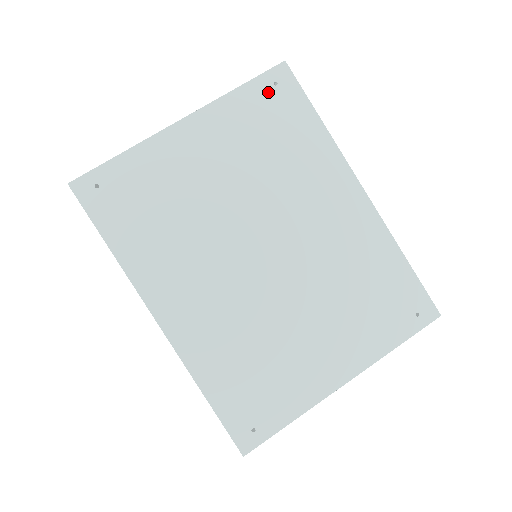
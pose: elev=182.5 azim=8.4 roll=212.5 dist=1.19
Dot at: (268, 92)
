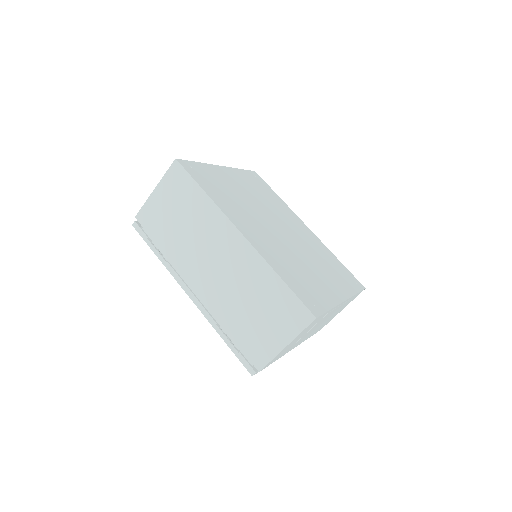
Dot at: (253, 177)
